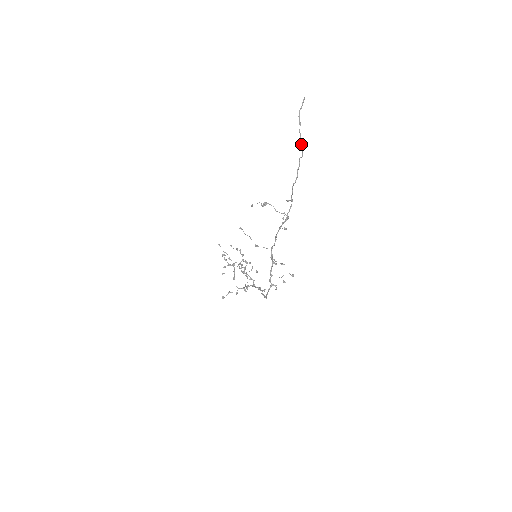
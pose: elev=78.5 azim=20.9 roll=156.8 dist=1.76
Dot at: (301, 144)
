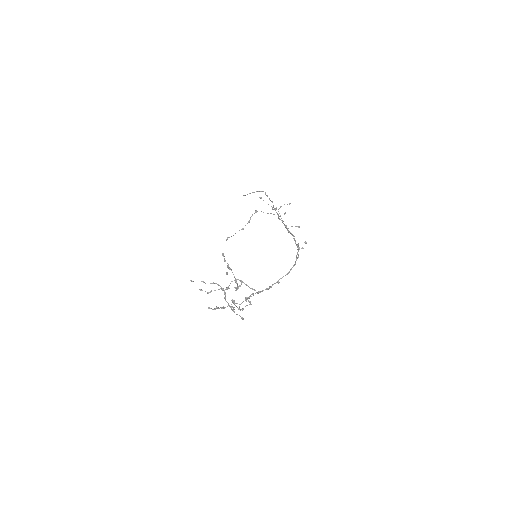
Dot at: occluded
